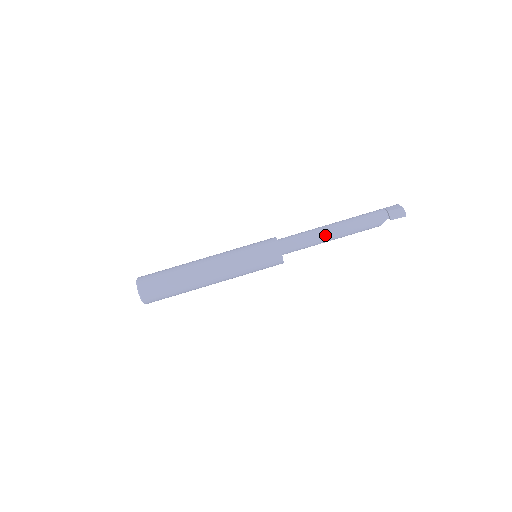
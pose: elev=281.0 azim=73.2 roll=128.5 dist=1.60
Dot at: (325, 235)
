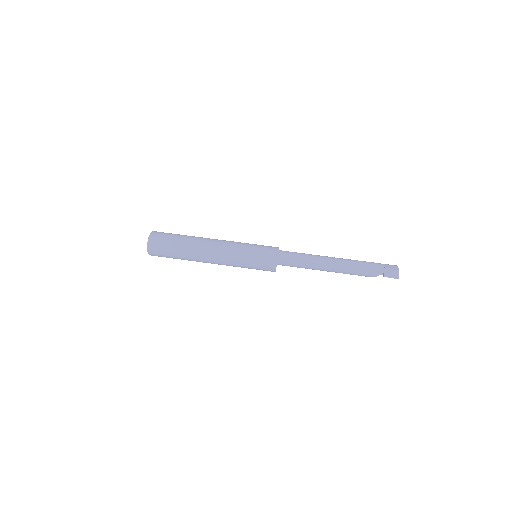
Dot at: (321, 264)
